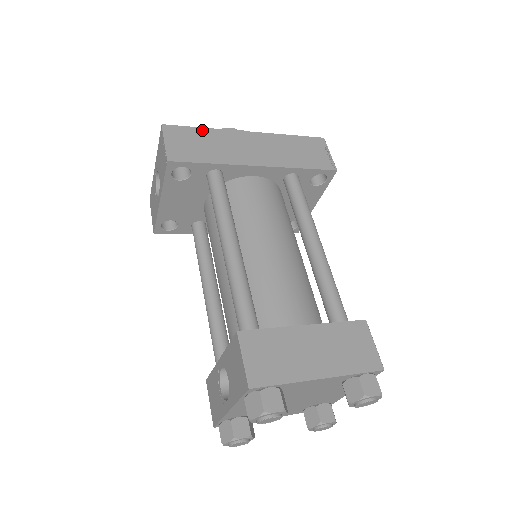
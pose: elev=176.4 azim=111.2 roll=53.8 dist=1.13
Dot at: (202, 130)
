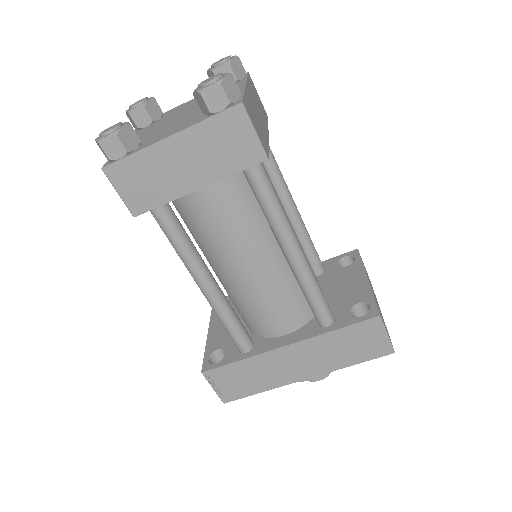
Dot at: occluded
